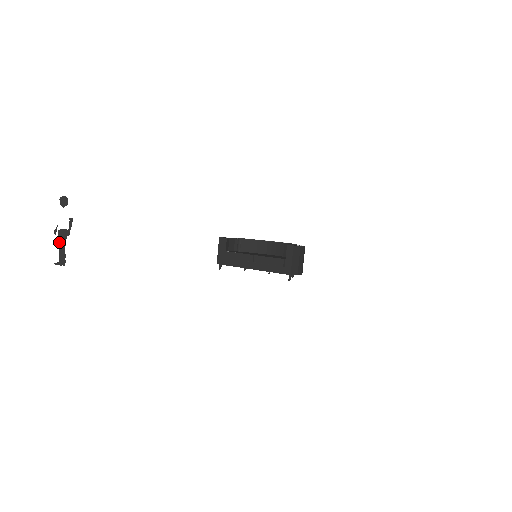
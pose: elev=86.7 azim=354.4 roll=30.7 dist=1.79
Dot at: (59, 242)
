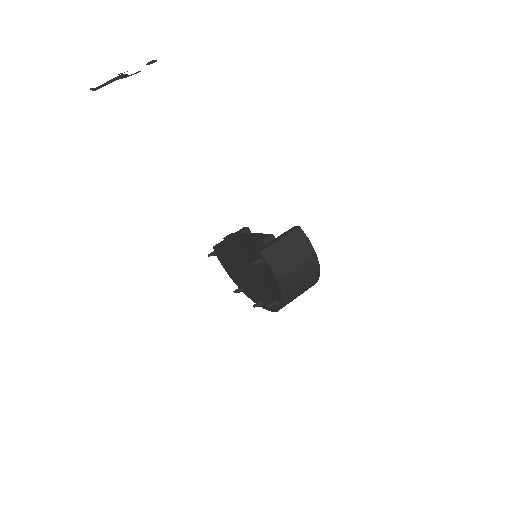
Dot at: (113, 79)
